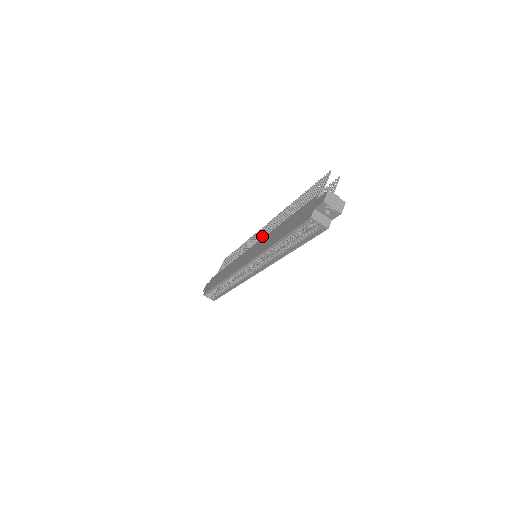
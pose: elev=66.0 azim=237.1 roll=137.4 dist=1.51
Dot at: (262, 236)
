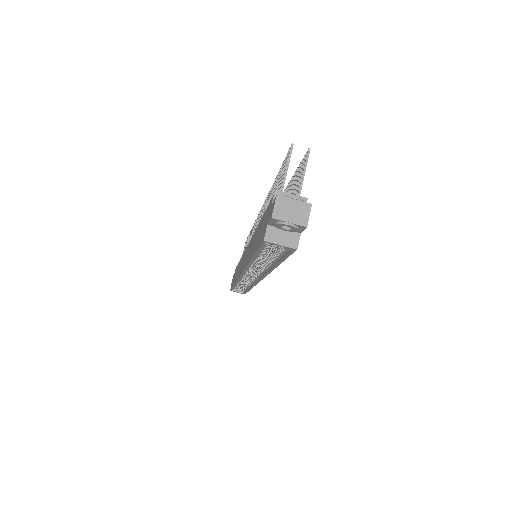
Dot at: occluded
